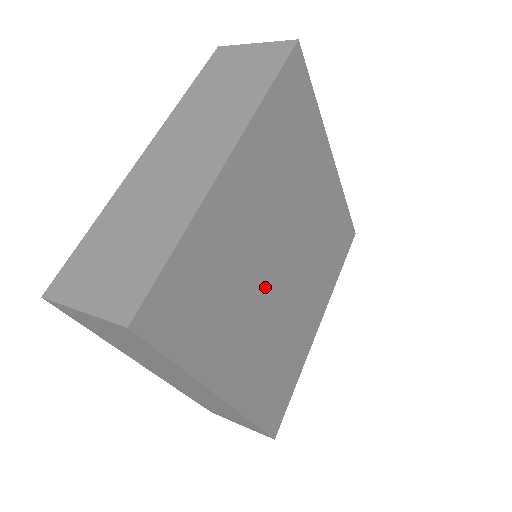
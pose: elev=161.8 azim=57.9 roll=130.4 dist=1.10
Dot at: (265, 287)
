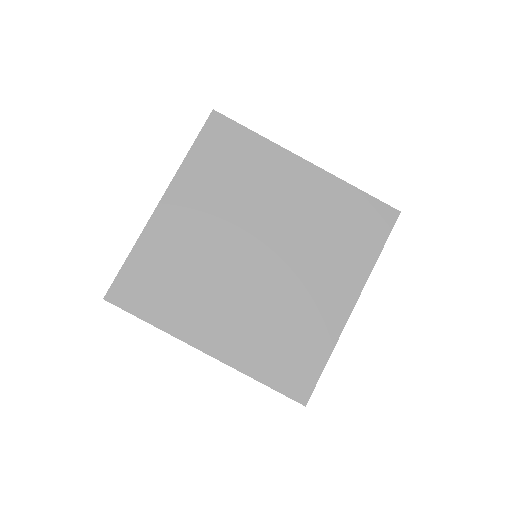
Dot at: (234, 274)
